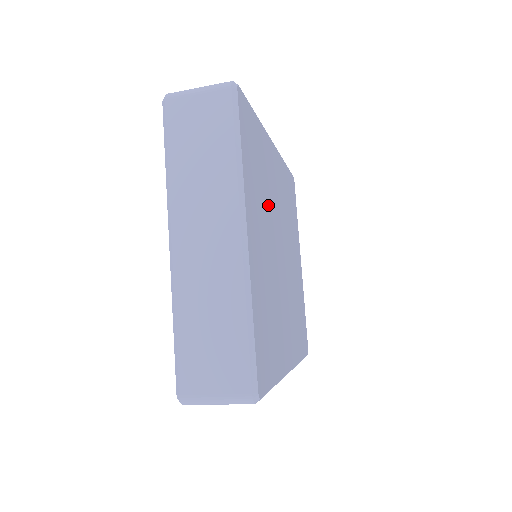
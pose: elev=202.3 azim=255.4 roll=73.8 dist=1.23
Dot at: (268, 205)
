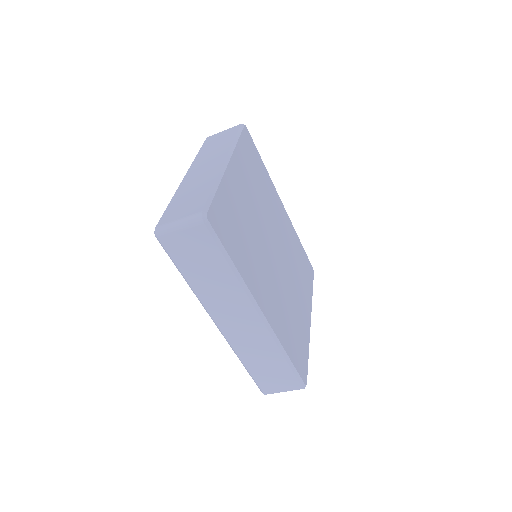
Dot at: (263, 203)
